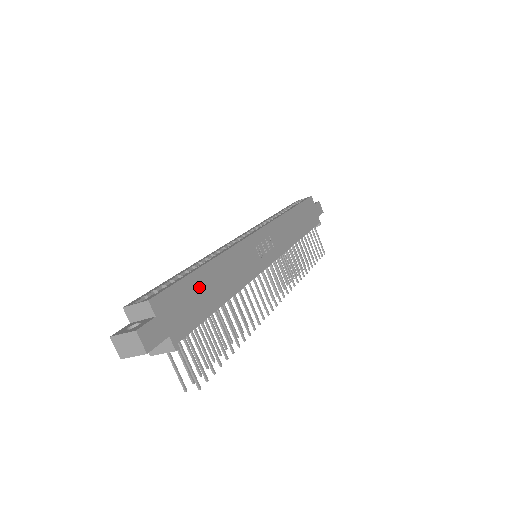
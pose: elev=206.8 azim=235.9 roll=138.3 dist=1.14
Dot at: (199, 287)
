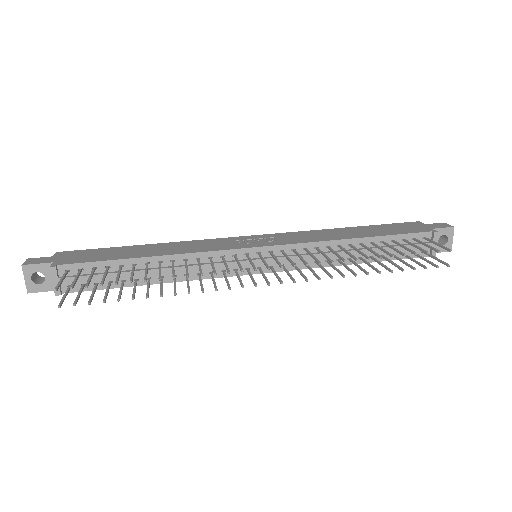
Dot at: (119, 251)
